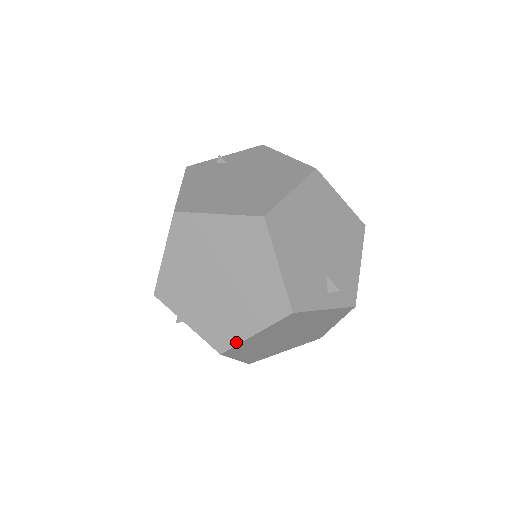
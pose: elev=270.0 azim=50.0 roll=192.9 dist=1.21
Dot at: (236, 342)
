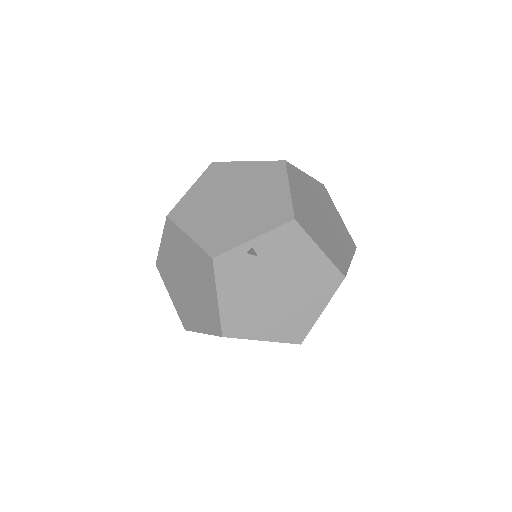
Dot at: occluded
